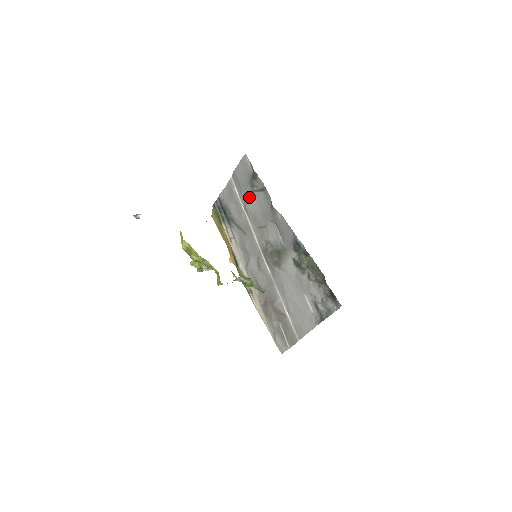
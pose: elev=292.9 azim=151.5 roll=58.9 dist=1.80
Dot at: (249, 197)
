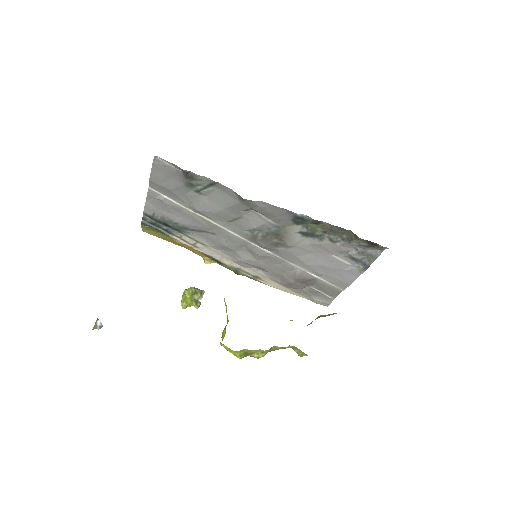
Dot at: (195, 199)
